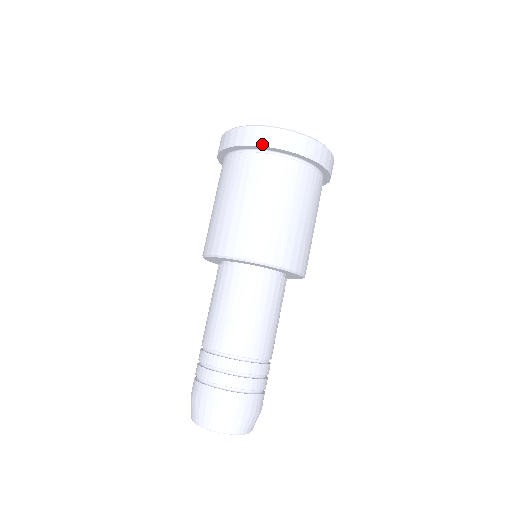
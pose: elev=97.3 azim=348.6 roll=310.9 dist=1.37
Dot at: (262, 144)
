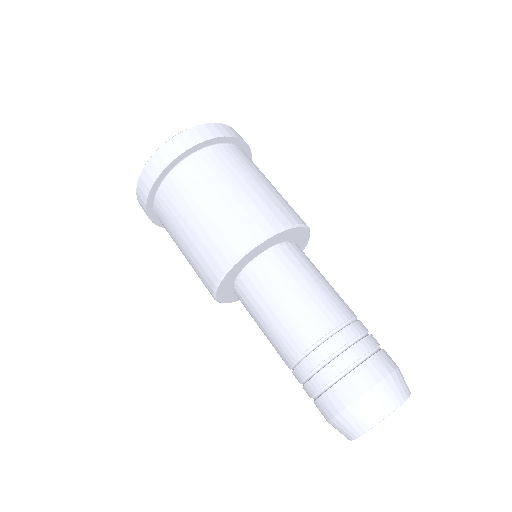
Dot at: (204, 139)
